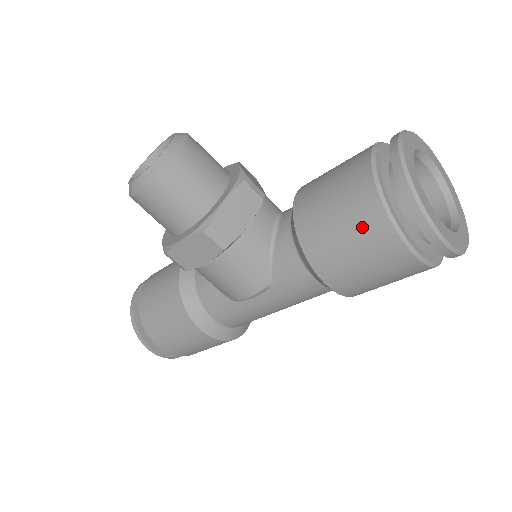
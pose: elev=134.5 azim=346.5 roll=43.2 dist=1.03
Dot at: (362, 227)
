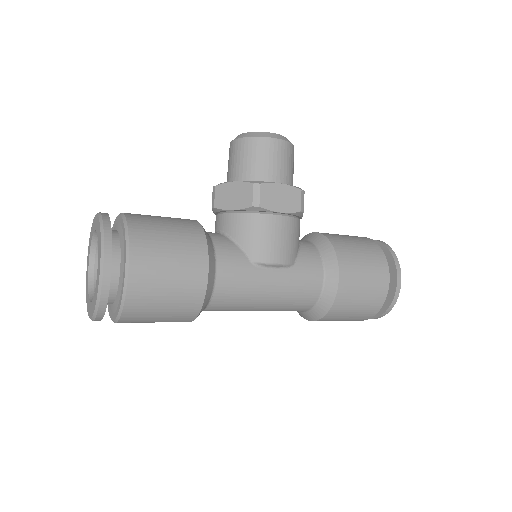
Dot at: (372, 255)
